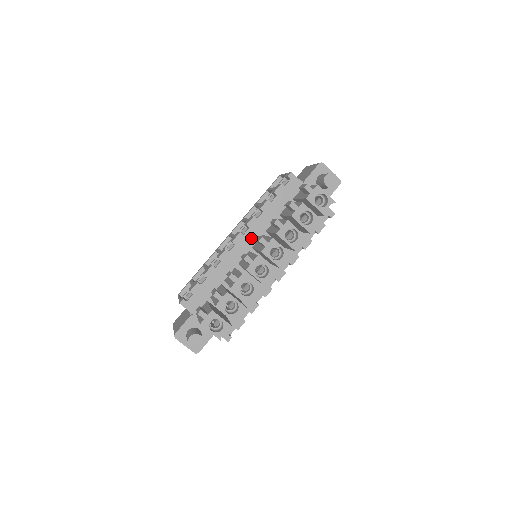
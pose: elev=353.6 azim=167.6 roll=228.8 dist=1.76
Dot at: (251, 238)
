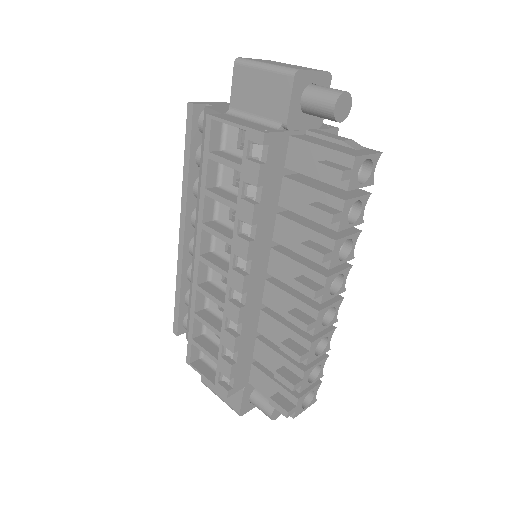
Dot at: (260, 266)
